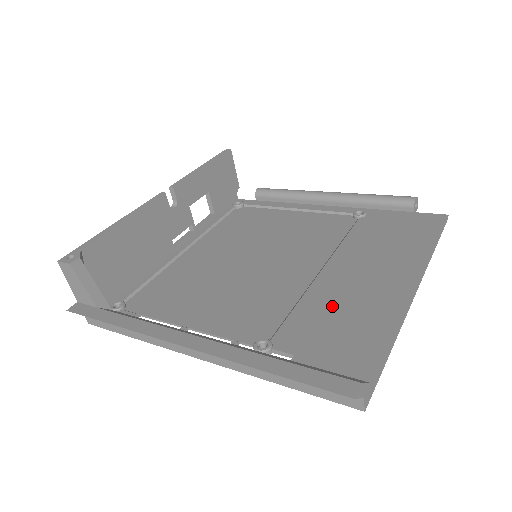
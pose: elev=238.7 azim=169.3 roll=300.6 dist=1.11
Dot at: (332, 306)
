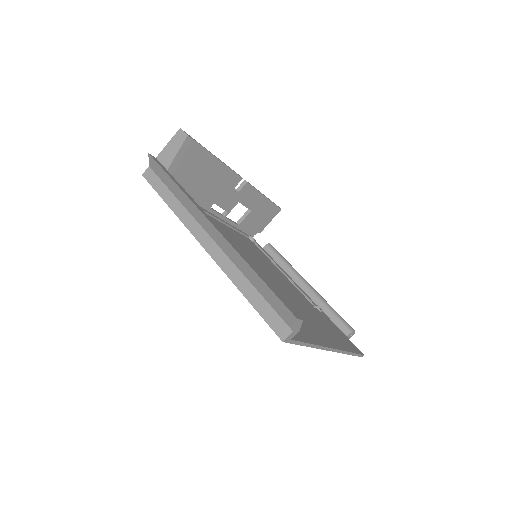
Dot at: occluded
